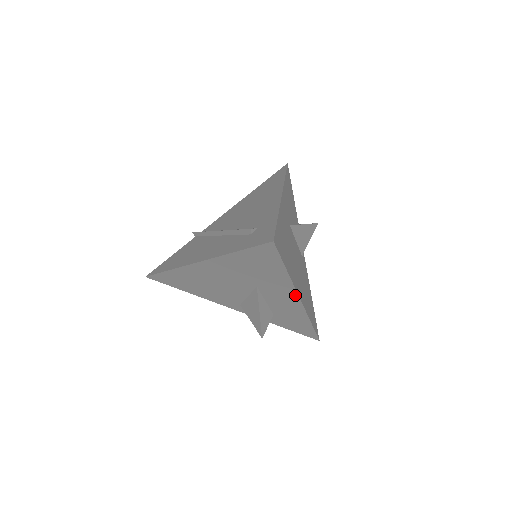
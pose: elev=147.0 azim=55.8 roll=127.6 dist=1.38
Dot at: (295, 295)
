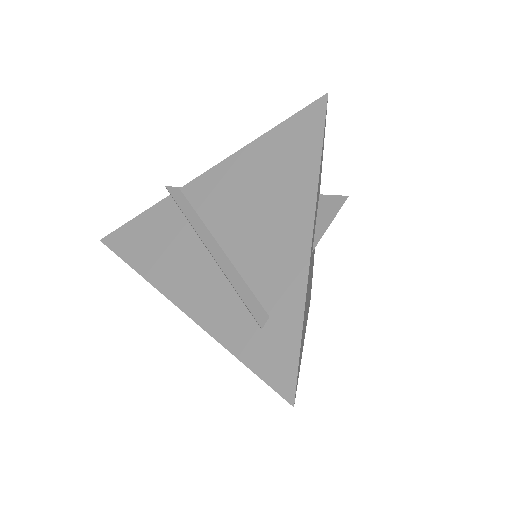
Dot at: occluded
